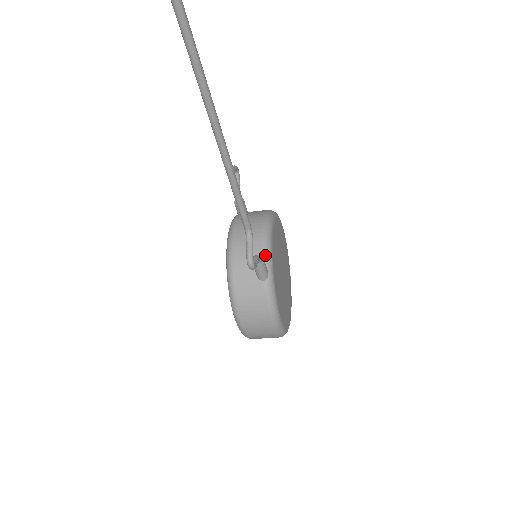
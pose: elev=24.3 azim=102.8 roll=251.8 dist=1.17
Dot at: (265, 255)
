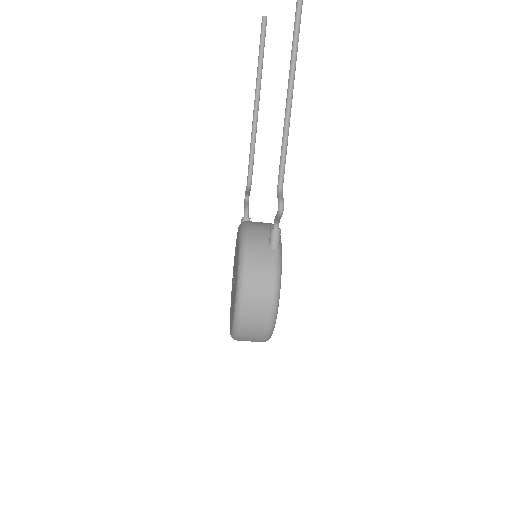
Dot at: occluded
